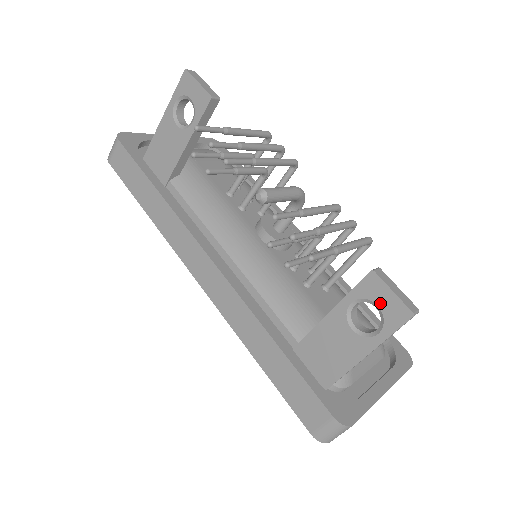
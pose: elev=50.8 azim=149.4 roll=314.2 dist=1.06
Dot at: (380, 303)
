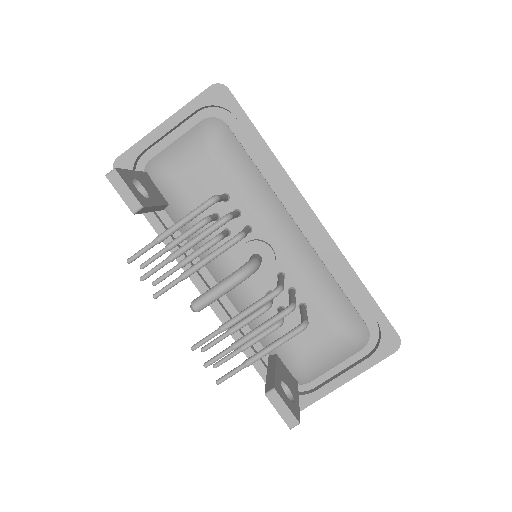
Dot at: occluded
